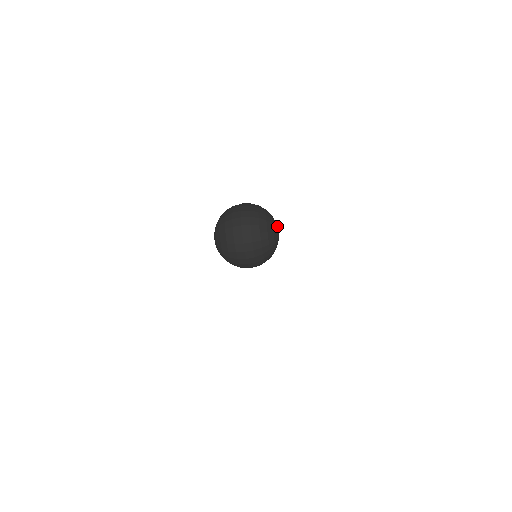
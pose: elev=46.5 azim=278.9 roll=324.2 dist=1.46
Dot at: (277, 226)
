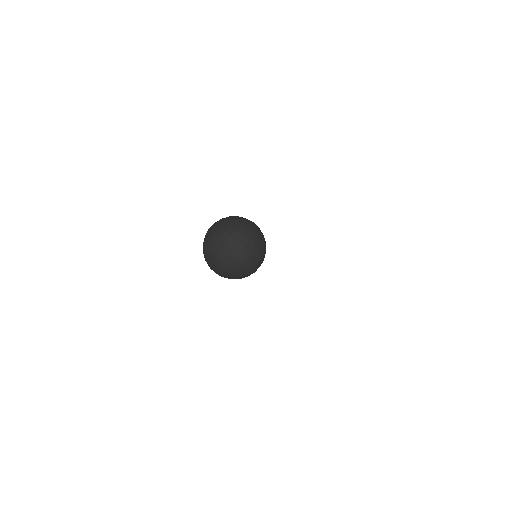
Dot at: occluded
